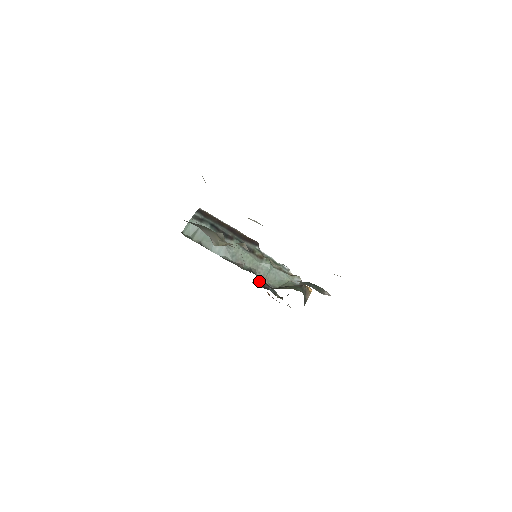
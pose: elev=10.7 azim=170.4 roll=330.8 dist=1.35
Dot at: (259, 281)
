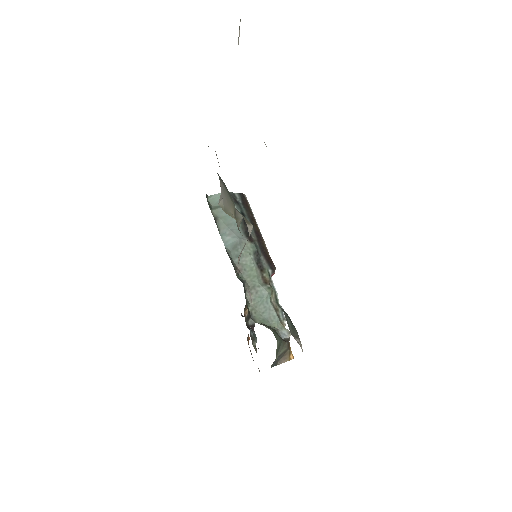
Dot at: (248, 314)
